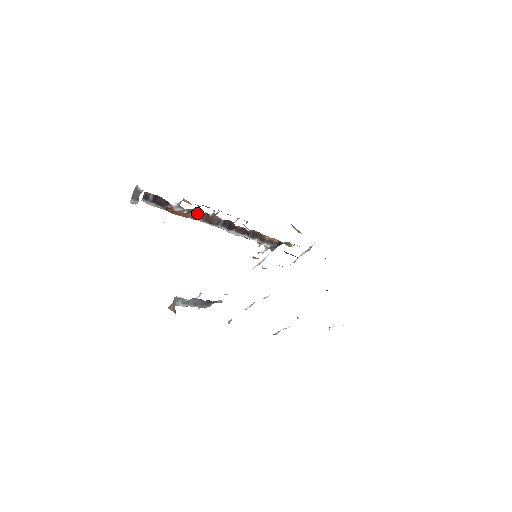
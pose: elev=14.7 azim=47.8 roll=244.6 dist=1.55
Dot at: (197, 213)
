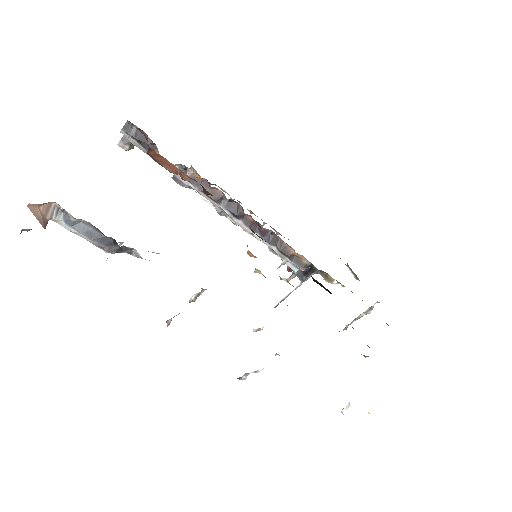
Dot at: (192, 175)
